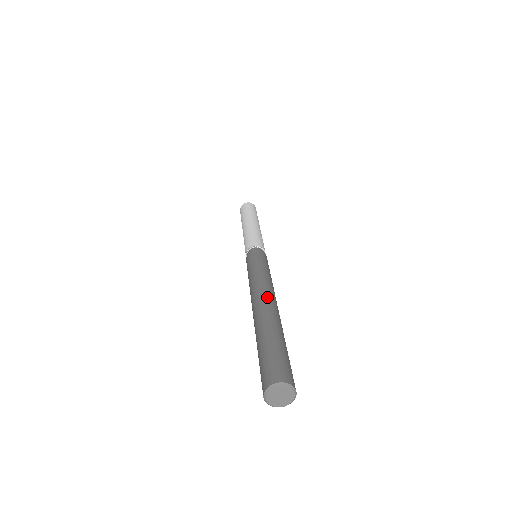
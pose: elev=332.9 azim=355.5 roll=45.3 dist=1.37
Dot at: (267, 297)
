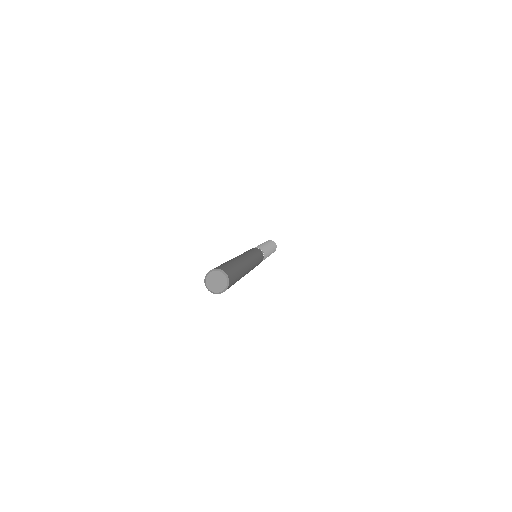
Dot at: occluded
